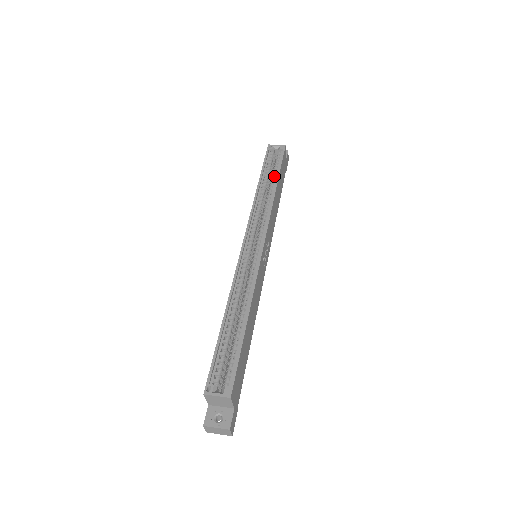
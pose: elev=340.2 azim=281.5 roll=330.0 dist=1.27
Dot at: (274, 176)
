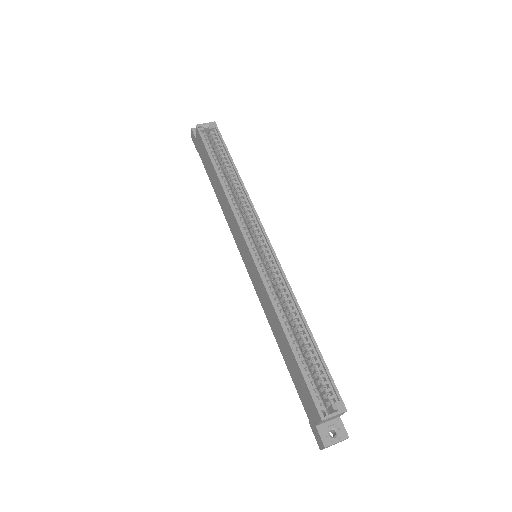
Dot at: (226, 162)
